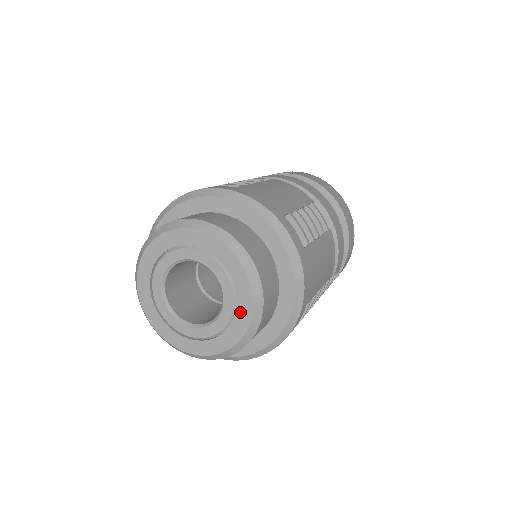
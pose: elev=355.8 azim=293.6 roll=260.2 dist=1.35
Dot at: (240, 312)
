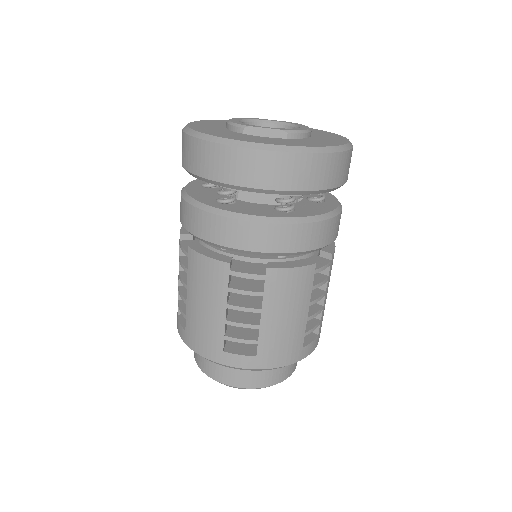
Dot at: occluded
